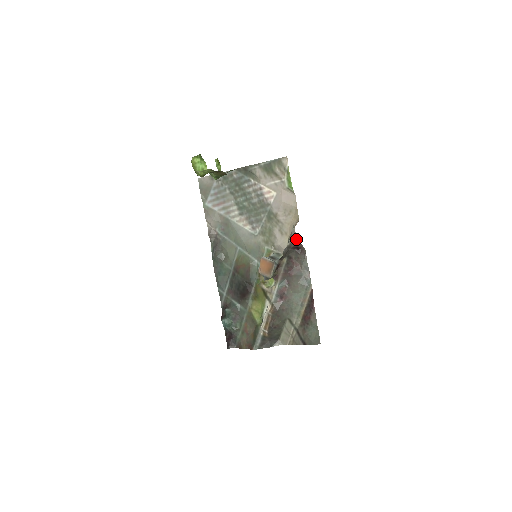
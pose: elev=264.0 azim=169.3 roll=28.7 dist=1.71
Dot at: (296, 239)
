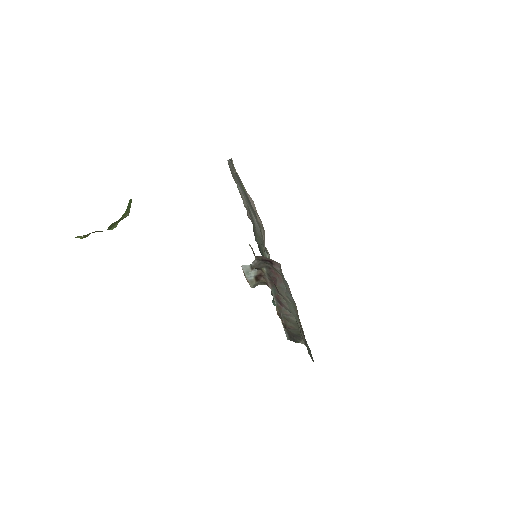
Dot at: occluded
